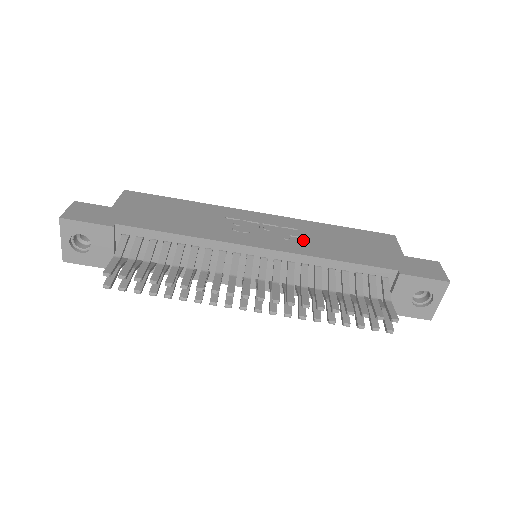
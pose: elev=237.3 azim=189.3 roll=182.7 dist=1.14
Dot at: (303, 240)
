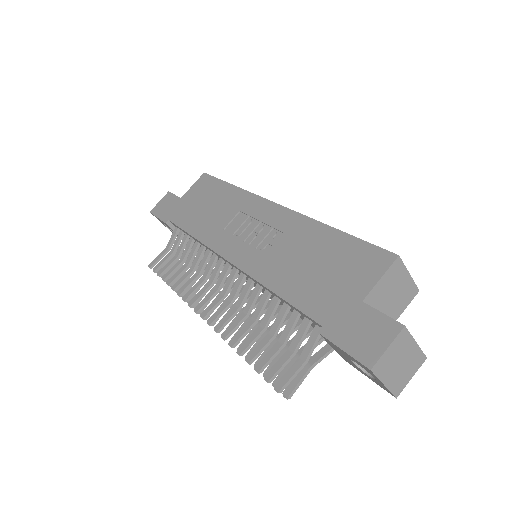
Dot at: (272, 253)
